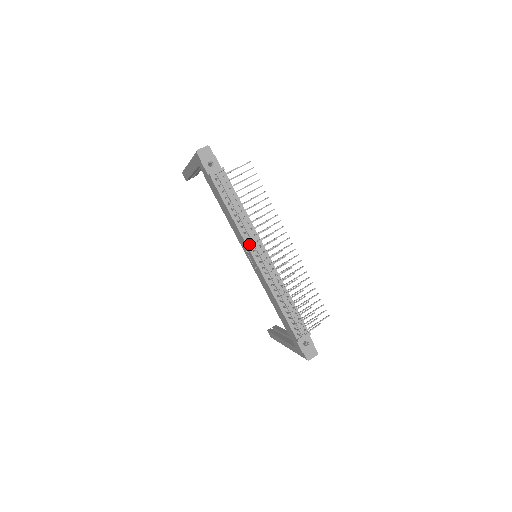
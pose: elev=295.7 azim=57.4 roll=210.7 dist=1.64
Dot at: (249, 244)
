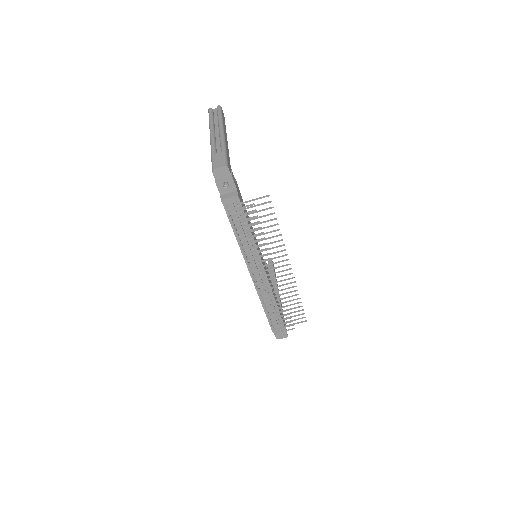
Dot at: (248, 261)
